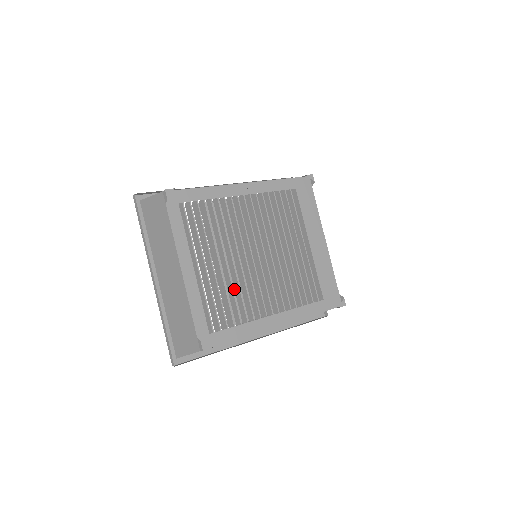
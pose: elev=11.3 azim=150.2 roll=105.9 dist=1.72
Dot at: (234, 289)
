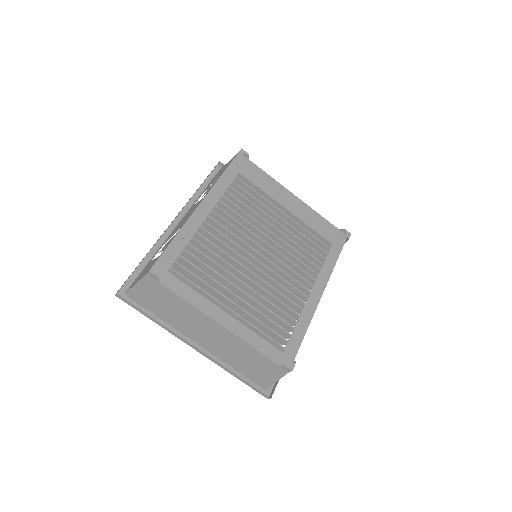
Dot at: occluded
